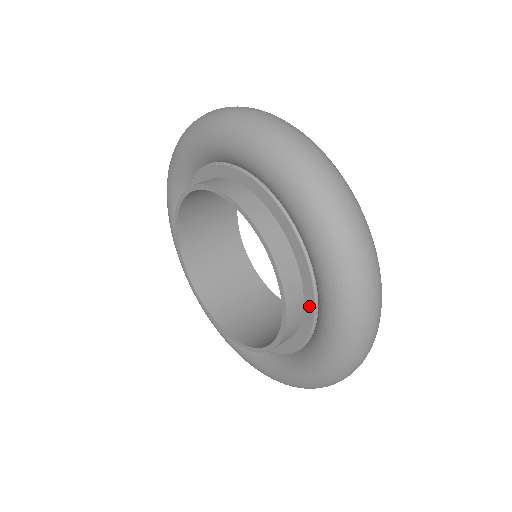
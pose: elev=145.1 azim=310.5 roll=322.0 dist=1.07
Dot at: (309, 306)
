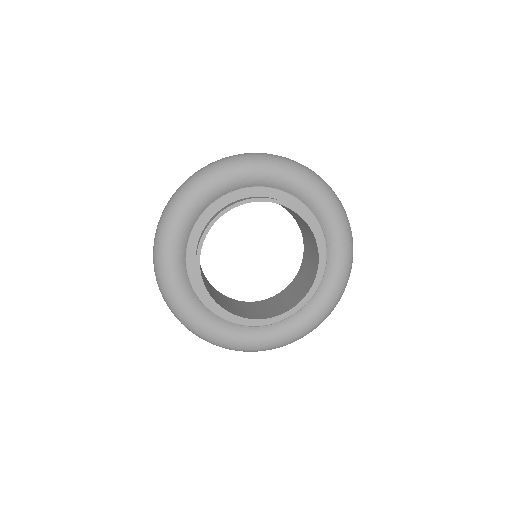
Dot at: (319, 236)
